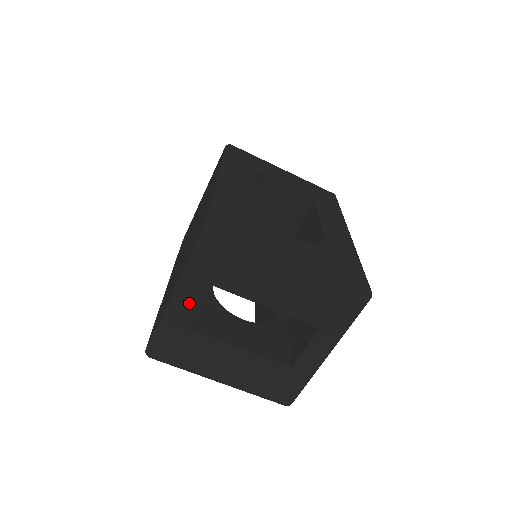
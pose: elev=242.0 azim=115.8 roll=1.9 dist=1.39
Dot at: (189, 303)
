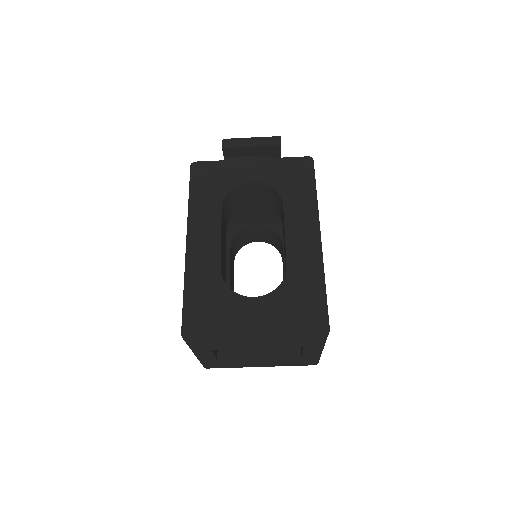
Dot at: (206, 356)
